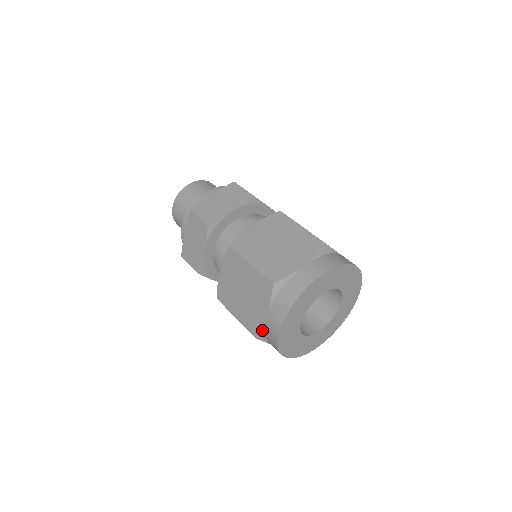
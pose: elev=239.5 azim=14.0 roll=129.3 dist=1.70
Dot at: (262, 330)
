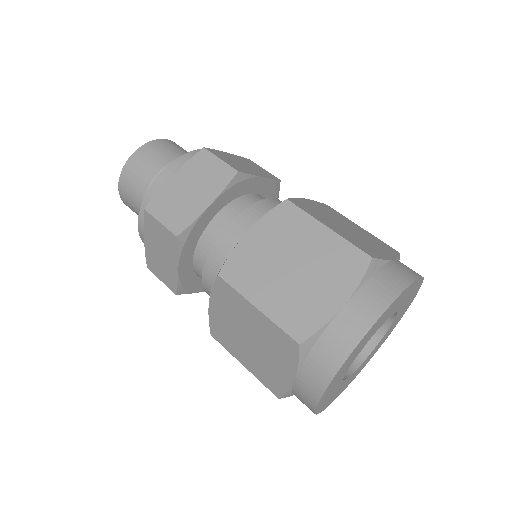
Dot at: (288, 392)
